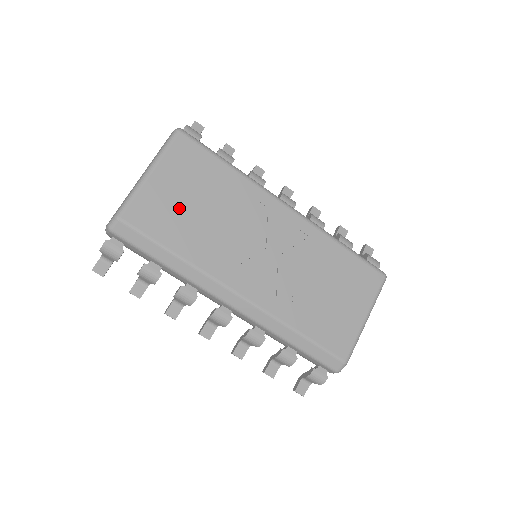
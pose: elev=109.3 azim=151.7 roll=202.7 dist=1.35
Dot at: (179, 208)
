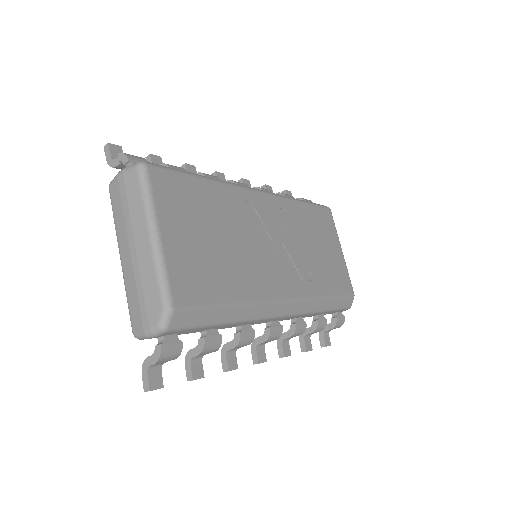
Dot at: (204, 255)
